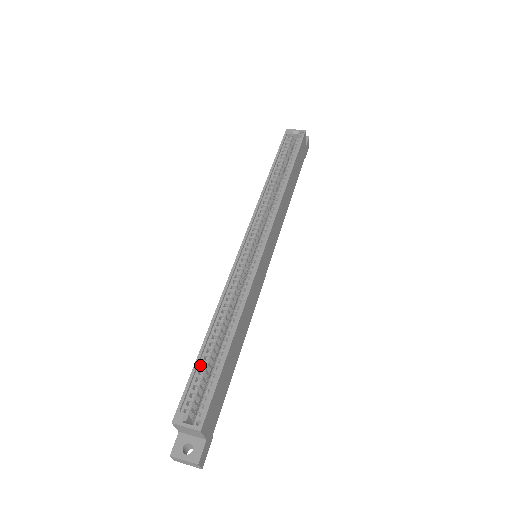
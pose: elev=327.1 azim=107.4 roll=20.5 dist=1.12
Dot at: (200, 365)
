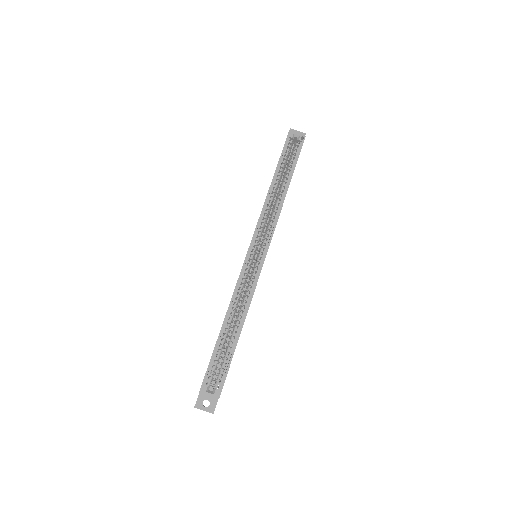
Dot at: (217, 350)
